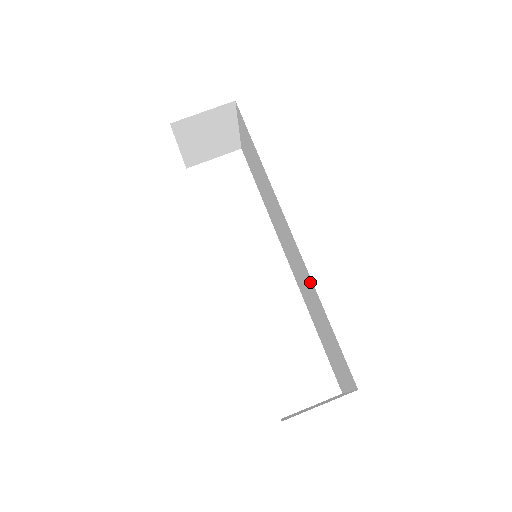
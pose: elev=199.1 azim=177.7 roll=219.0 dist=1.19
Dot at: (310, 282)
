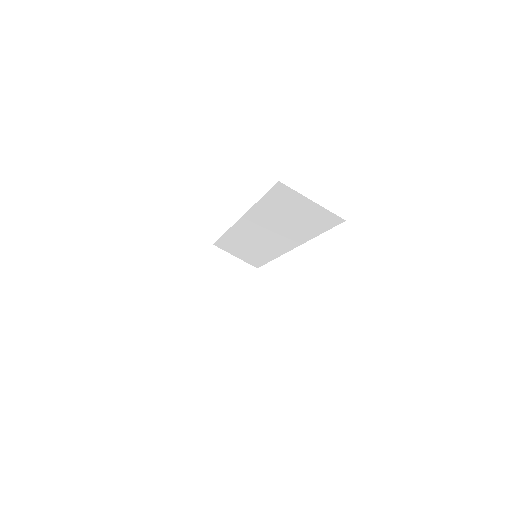
Dot at: (256, 213)
